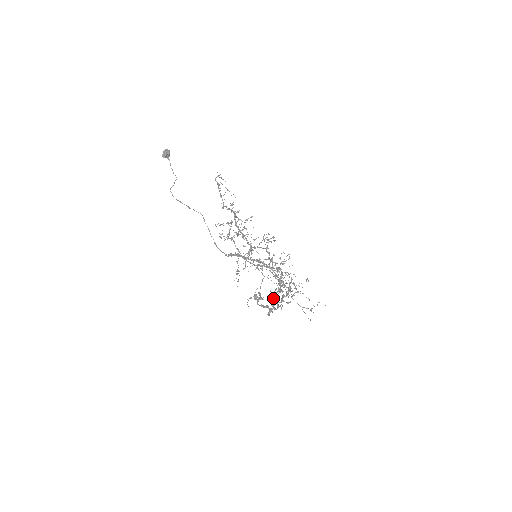
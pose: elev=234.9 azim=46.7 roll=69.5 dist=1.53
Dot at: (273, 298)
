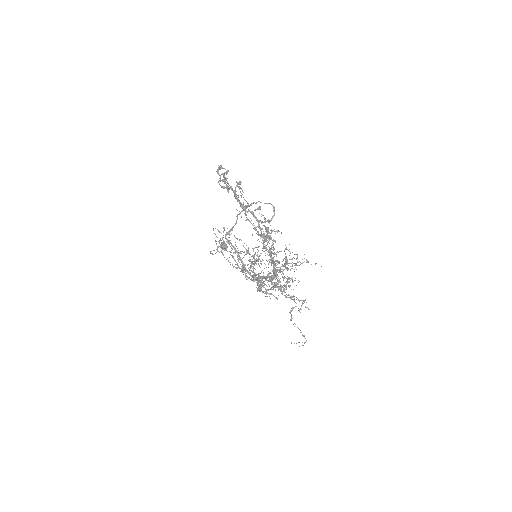
Dot at: (239, 186)
